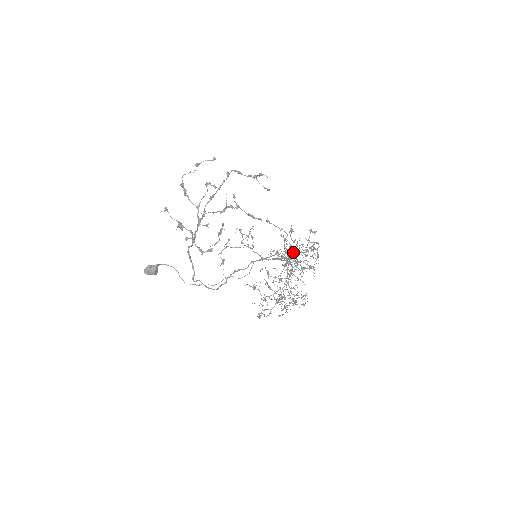
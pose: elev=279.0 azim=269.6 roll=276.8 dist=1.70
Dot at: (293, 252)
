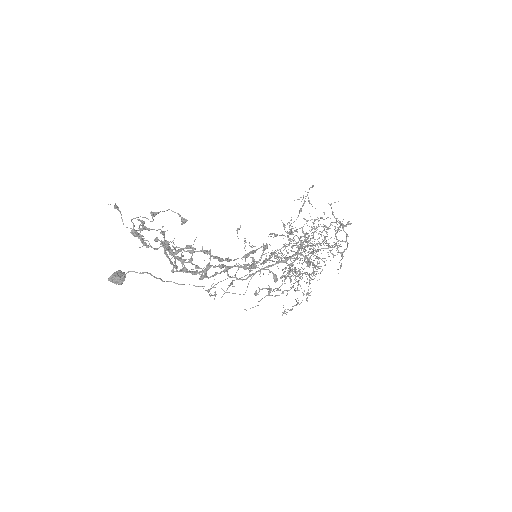
Dot at: (313, 222)
